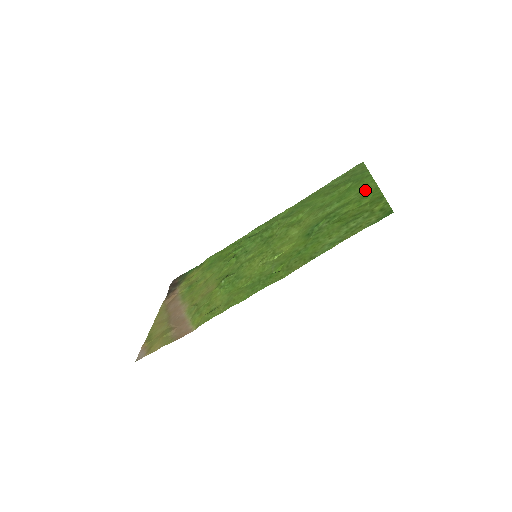
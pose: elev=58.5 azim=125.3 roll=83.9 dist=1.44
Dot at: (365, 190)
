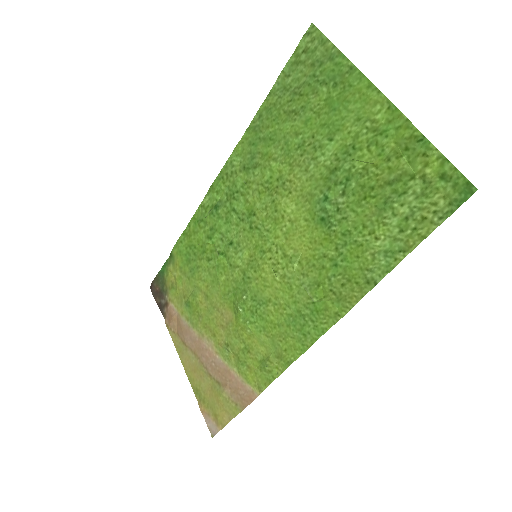
Dot at: (369, 112)
